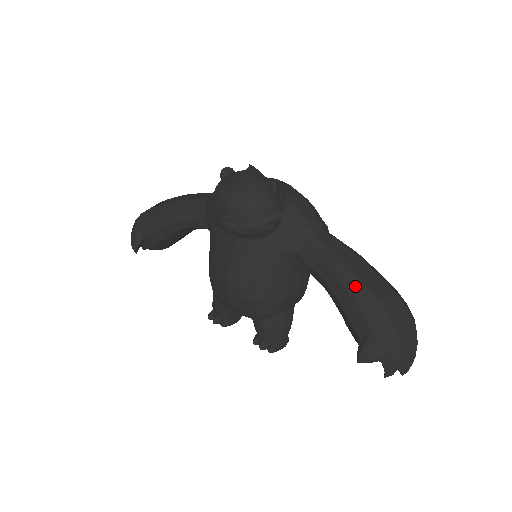
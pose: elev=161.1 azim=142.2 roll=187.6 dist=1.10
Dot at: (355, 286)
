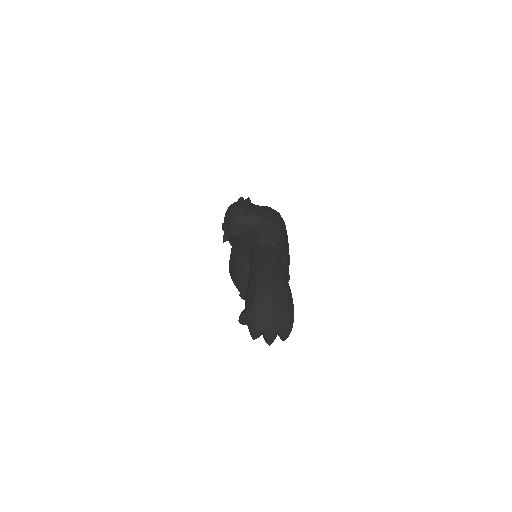
Dot at: (253, 277)
